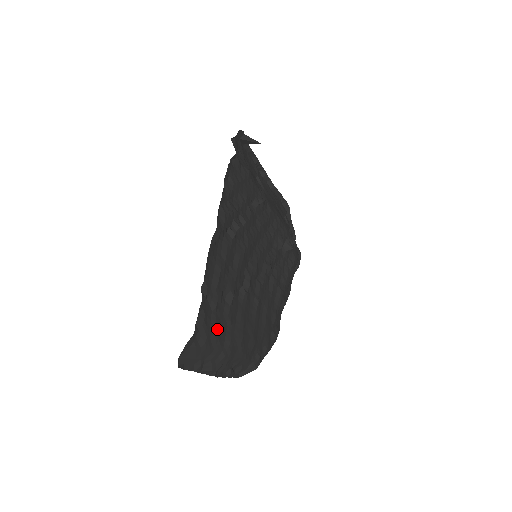
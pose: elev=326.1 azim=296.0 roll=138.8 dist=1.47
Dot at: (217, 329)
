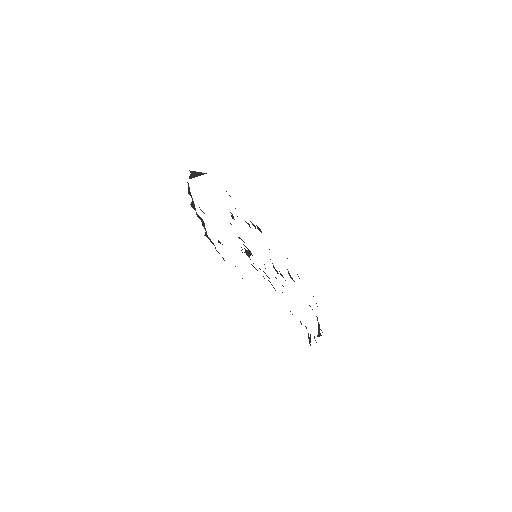
Dot at: occluded
